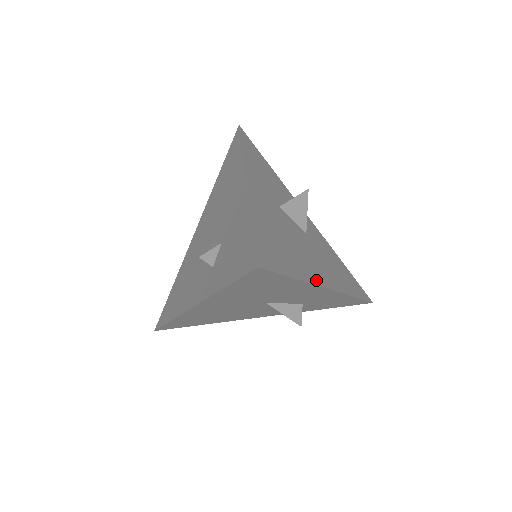
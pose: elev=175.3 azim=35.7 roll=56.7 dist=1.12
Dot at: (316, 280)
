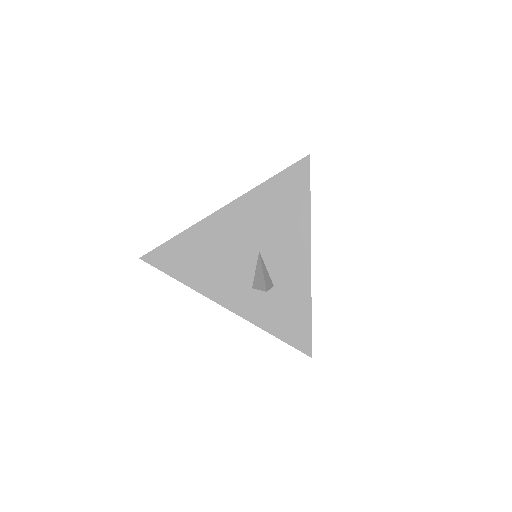
Dot at: (309, 237)
